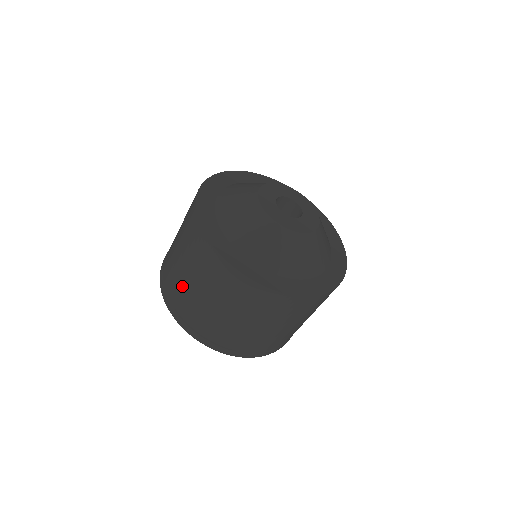
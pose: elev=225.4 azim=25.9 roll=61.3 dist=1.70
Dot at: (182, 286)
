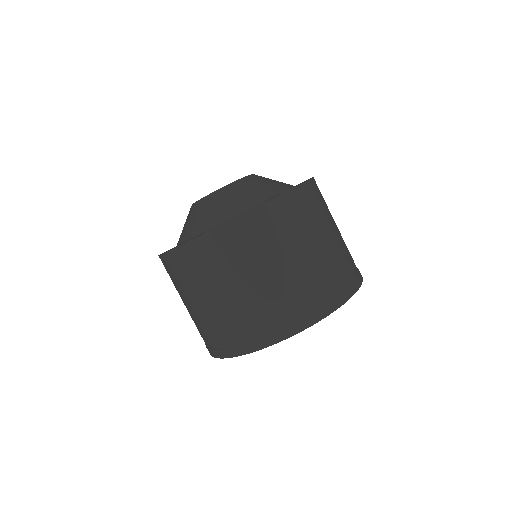
Dot at: (228, 312)
